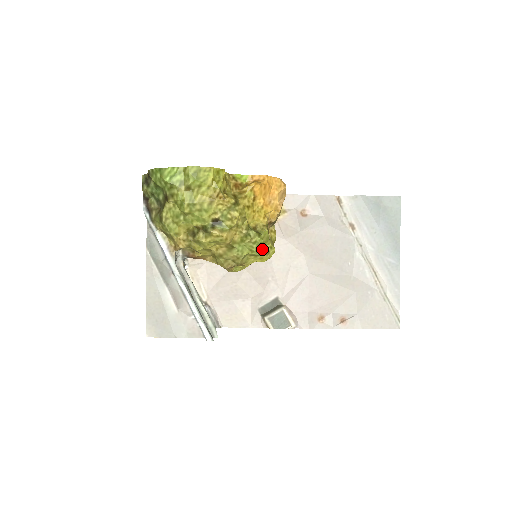
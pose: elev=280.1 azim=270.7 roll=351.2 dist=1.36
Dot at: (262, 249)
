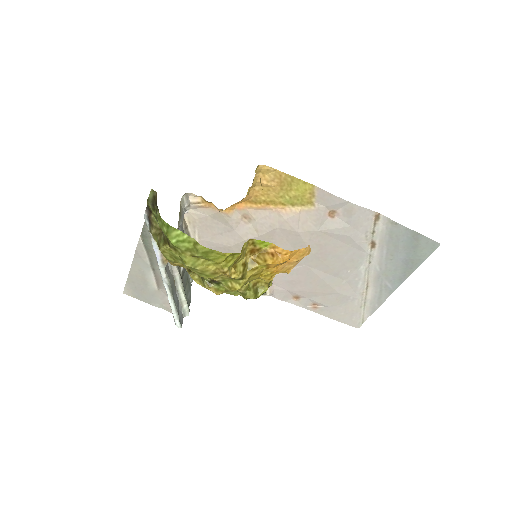
Dot at: occluded
